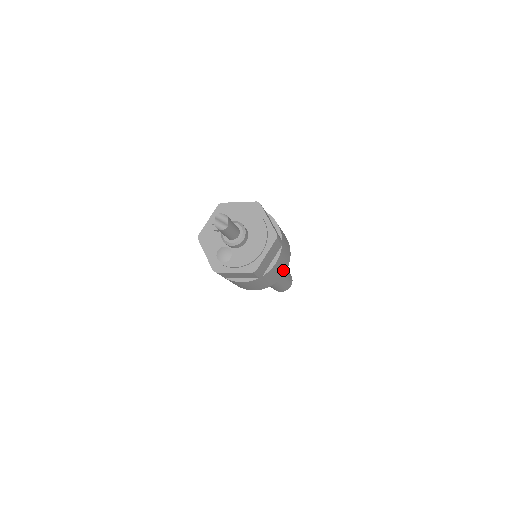
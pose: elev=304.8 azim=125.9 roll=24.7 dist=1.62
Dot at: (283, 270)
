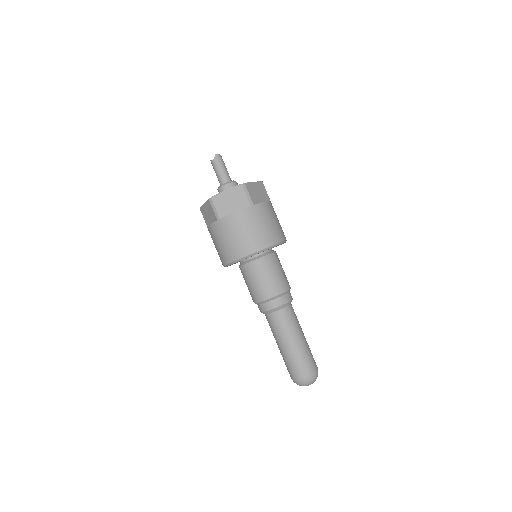
Dot at: (249, 245)
